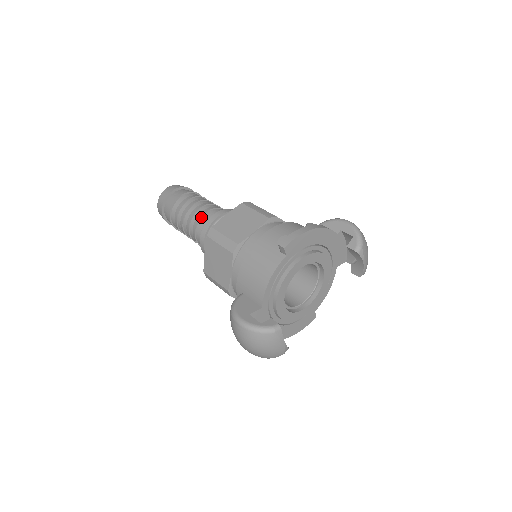
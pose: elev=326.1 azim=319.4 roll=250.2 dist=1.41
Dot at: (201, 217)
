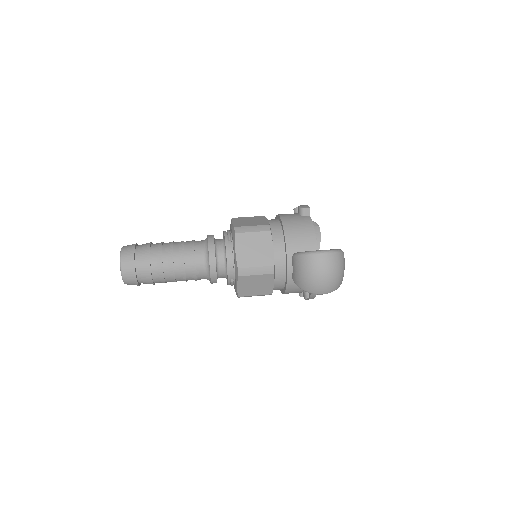
Dot at: (194, 244)
